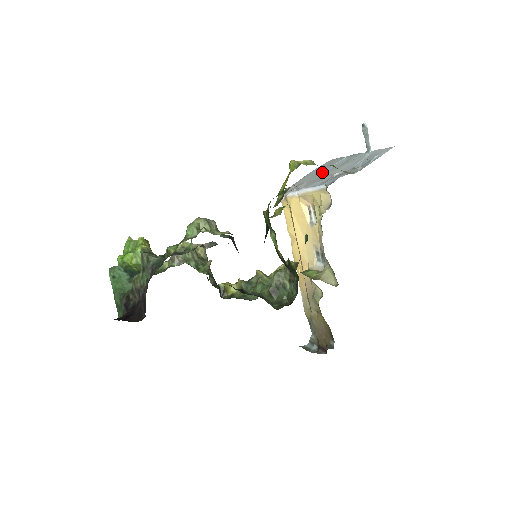
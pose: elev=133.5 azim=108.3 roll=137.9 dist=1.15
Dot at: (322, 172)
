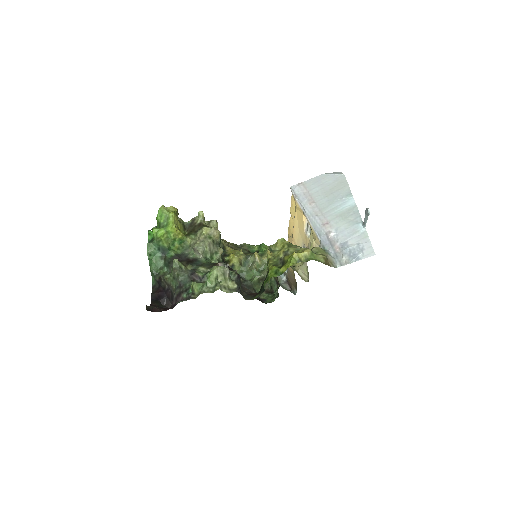
Dot at: (328, 201)
